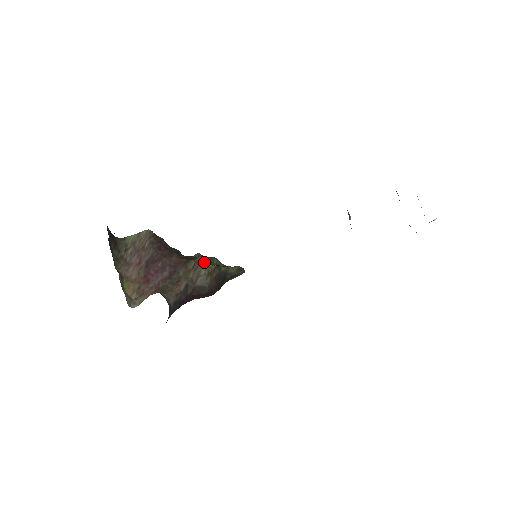
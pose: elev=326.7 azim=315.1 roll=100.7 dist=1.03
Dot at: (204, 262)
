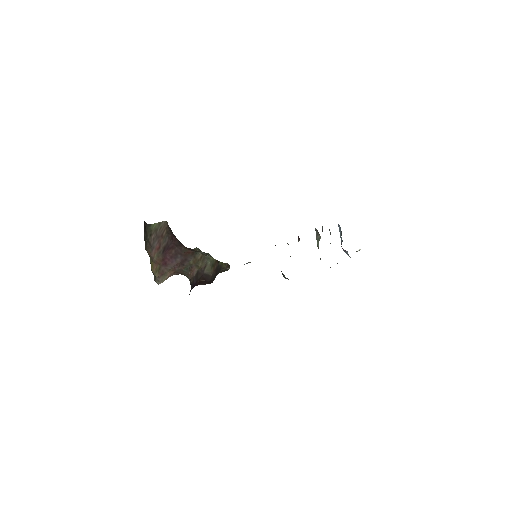
Dot at: (207, 255)
